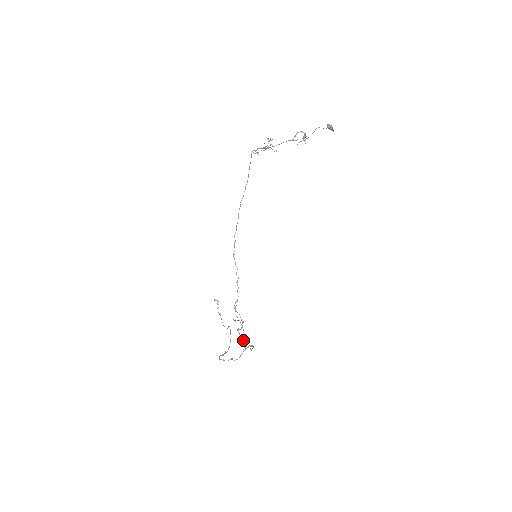
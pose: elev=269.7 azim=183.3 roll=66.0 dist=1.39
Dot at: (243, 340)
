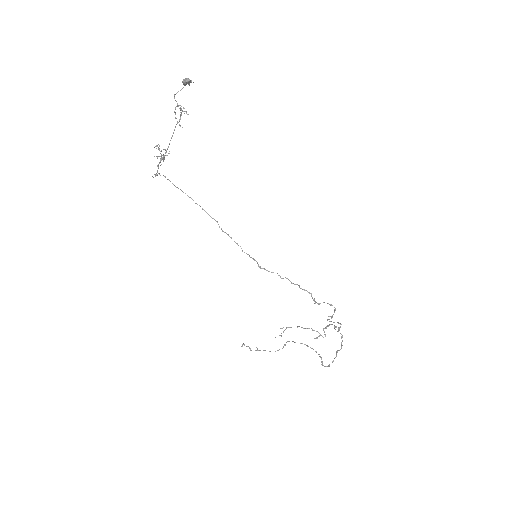
Dot at: occluded
